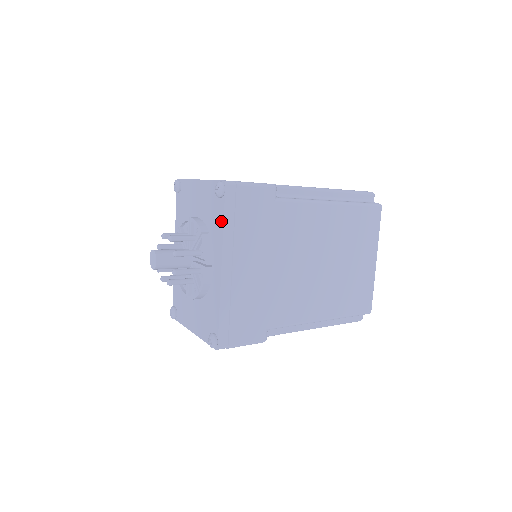
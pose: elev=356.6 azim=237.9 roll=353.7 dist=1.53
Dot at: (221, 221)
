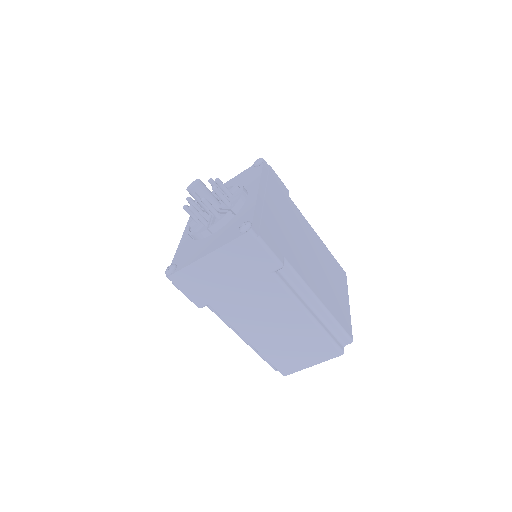
Dot at: (259, 173)
